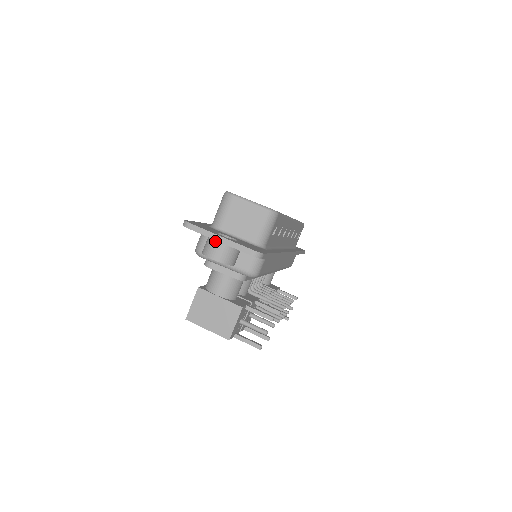
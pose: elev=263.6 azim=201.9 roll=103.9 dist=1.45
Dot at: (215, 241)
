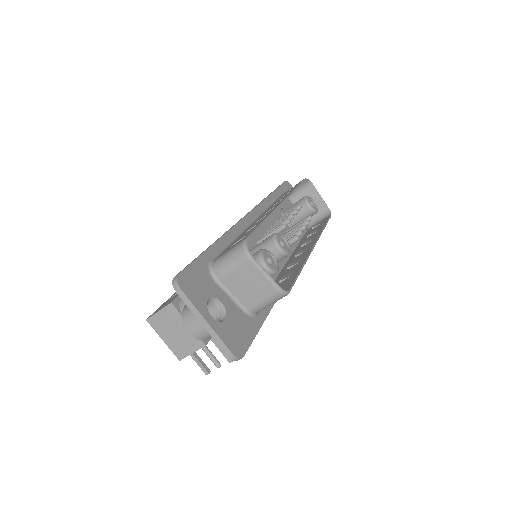
Dot at: (199, 318)
